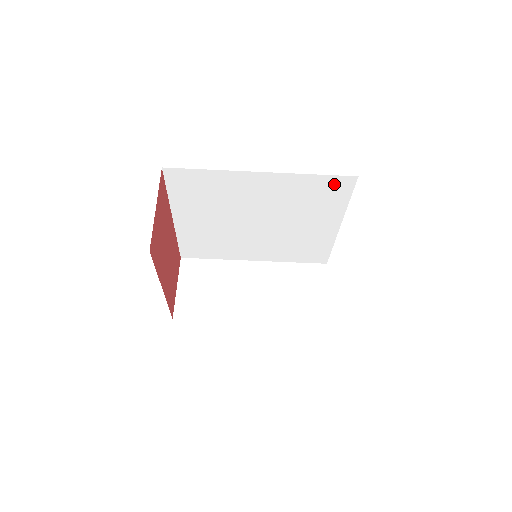
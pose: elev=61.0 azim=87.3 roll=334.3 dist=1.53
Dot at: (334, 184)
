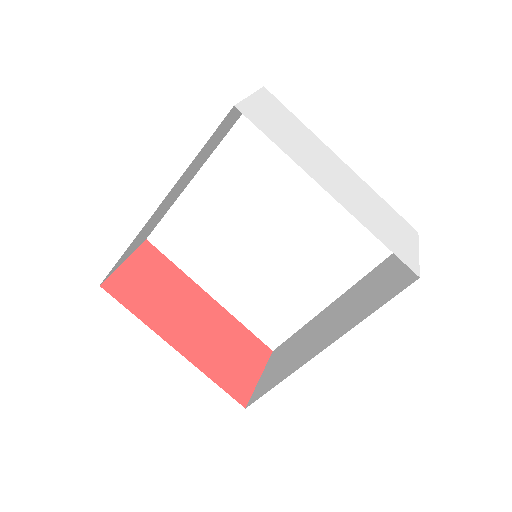
Dot at: occluded
